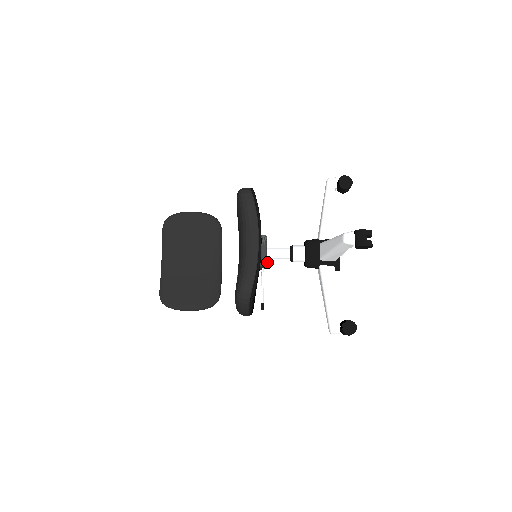
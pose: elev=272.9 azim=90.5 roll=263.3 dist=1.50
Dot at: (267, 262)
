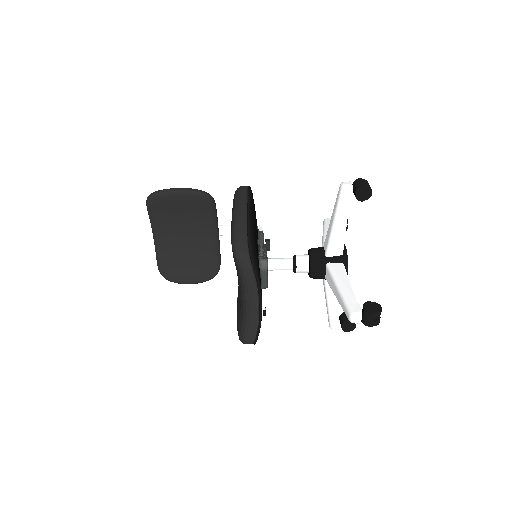
Dot at: occluded
